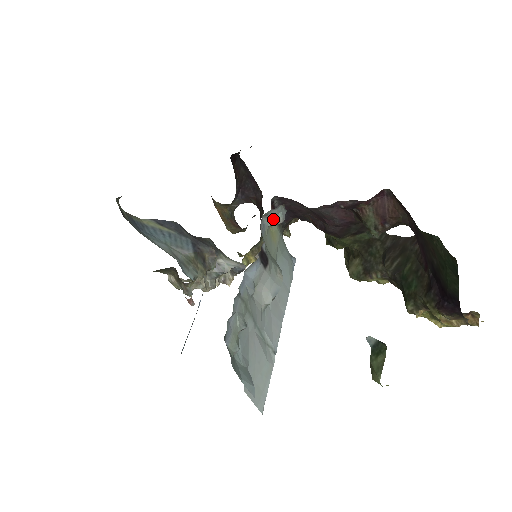
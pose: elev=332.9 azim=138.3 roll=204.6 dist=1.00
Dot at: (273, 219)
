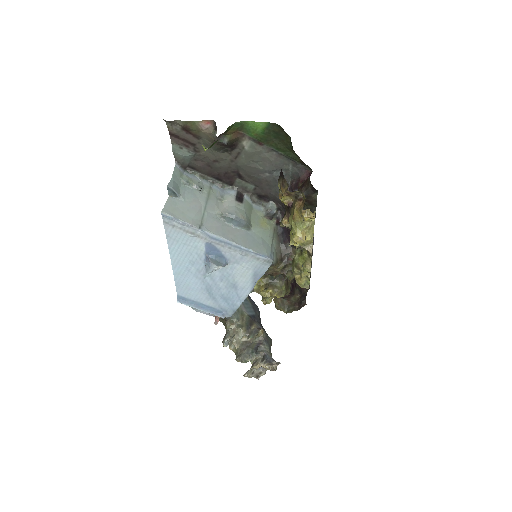
Dot at: (267, 209)
